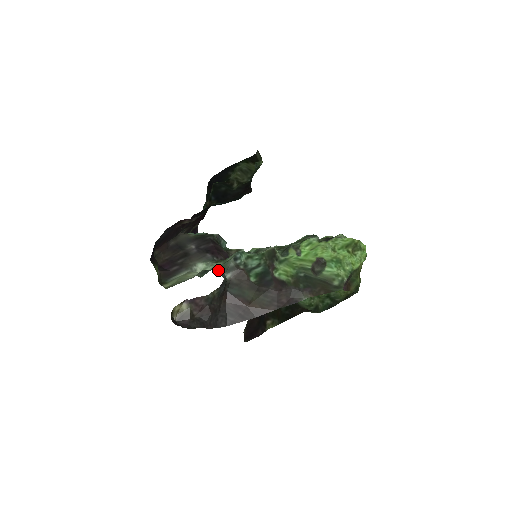
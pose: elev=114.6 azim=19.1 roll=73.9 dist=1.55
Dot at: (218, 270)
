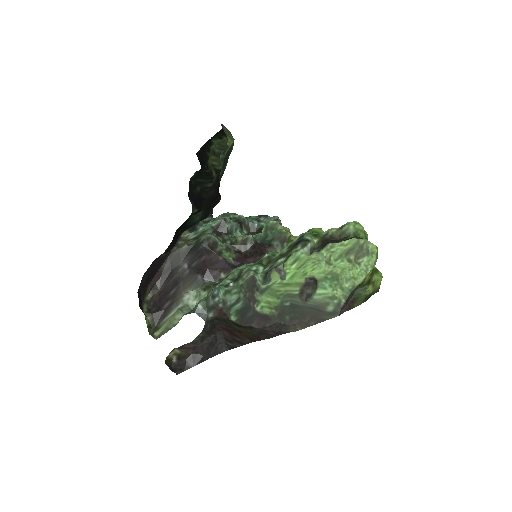
Dot at: (199, 311)
